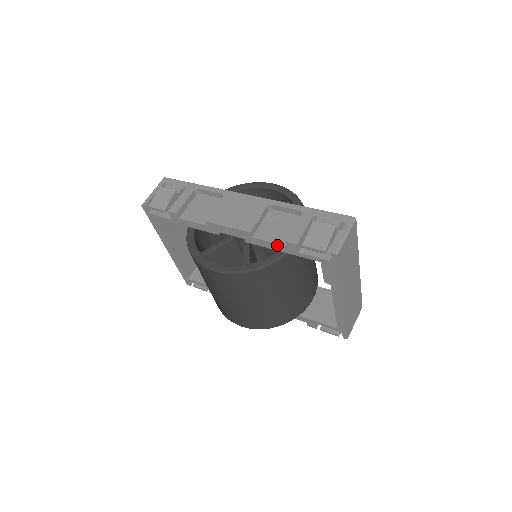
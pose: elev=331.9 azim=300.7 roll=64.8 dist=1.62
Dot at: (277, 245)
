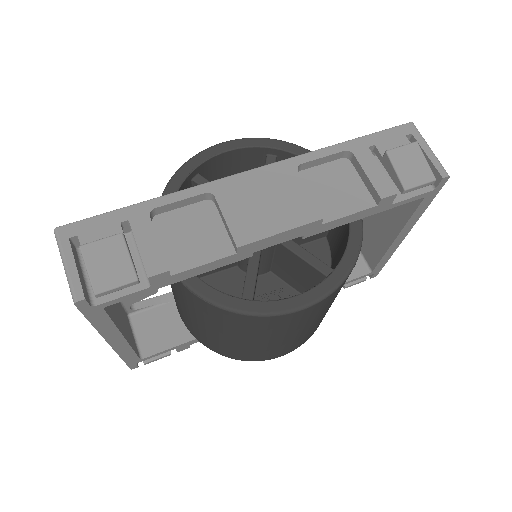
Dot at: (361, 213)
